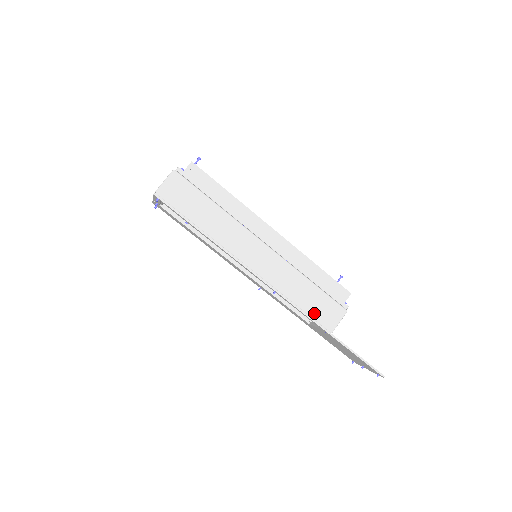
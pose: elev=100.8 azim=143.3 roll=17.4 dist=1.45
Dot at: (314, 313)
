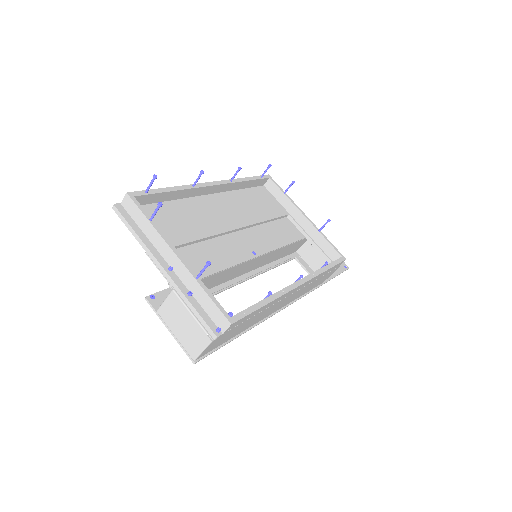
Dot at: occluded
